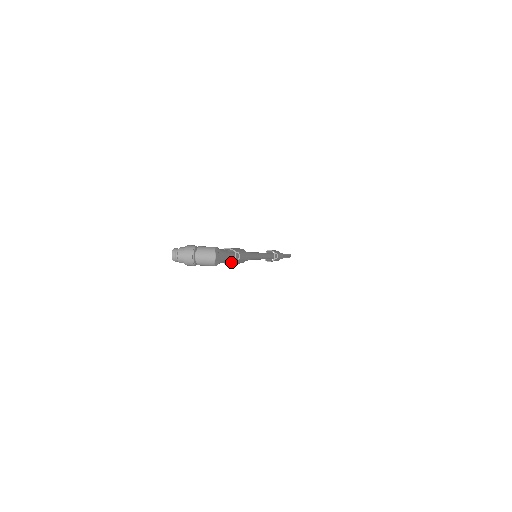
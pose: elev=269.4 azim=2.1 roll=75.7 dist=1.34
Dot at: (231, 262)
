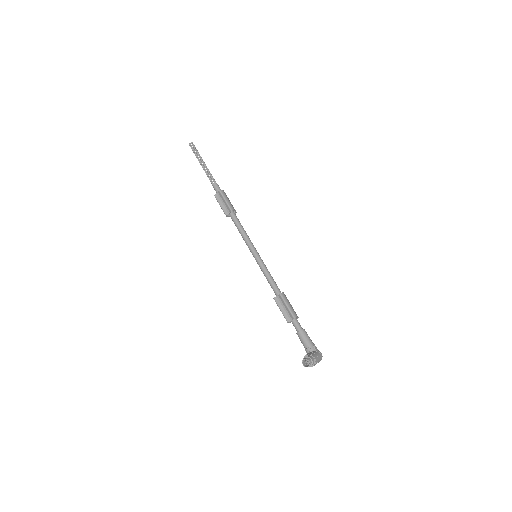
Dot at: occluded
